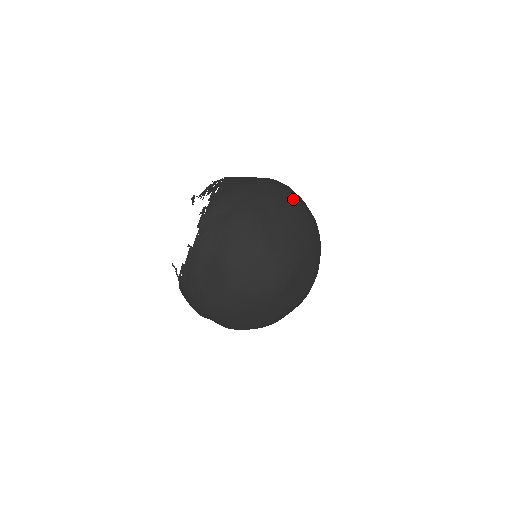
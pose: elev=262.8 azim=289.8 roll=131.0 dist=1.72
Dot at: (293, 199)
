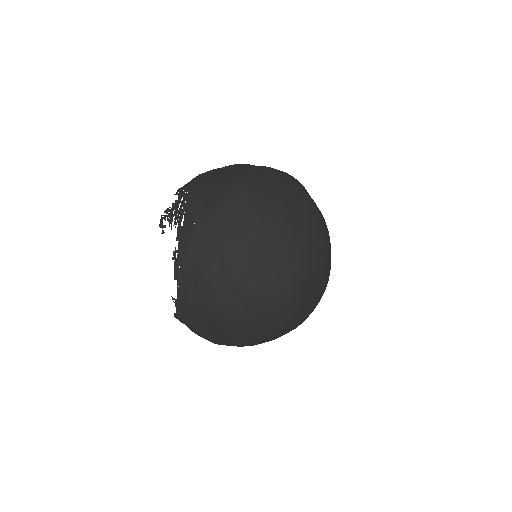
Dot at: (278, 203)
